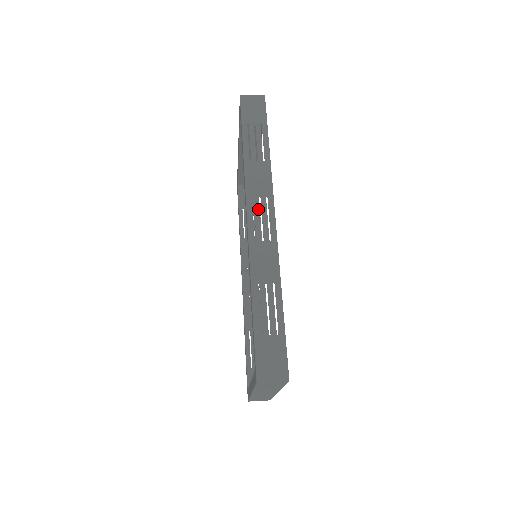
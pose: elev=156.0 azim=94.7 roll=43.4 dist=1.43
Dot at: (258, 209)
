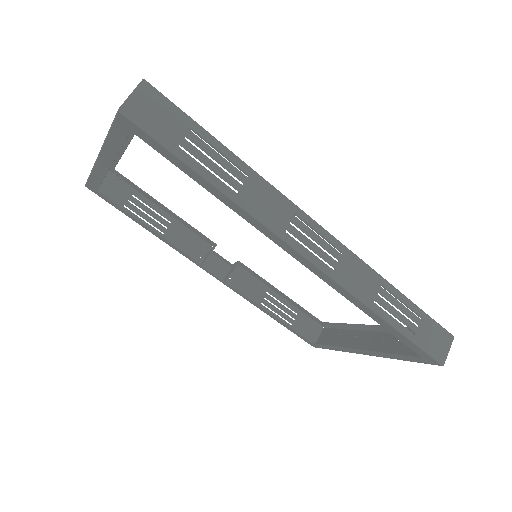
Dot at: (303, 237)
